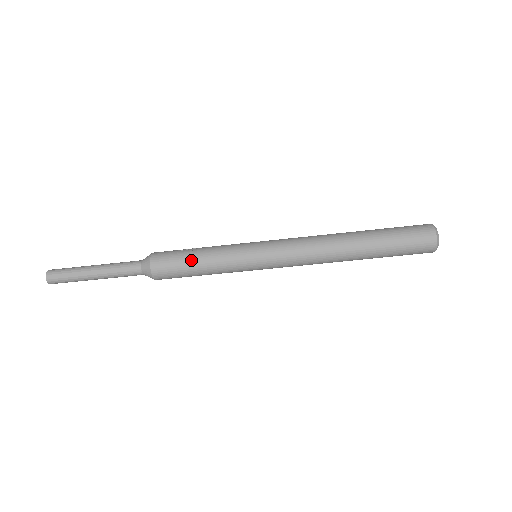
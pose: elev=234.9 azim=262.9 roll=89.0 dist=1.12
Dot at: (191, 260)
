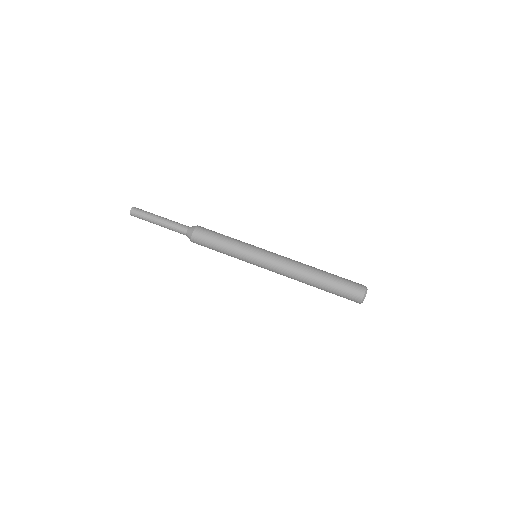
Dot at: (221, 234)
